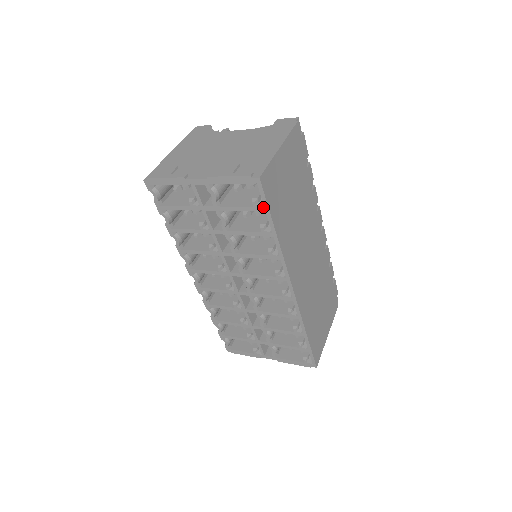
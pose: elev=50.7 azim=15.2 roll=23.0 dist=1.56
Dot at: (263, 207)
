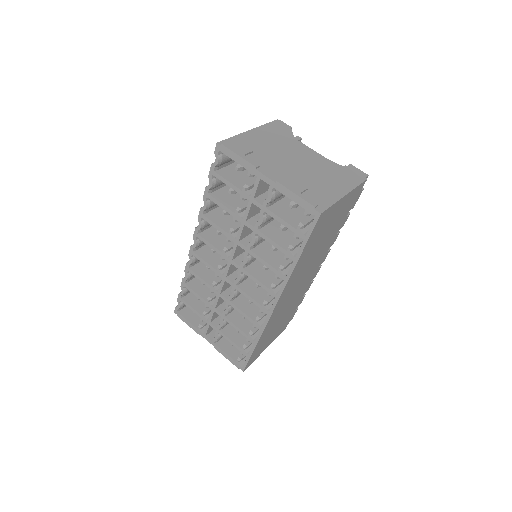
Dot at: (305, 235)
